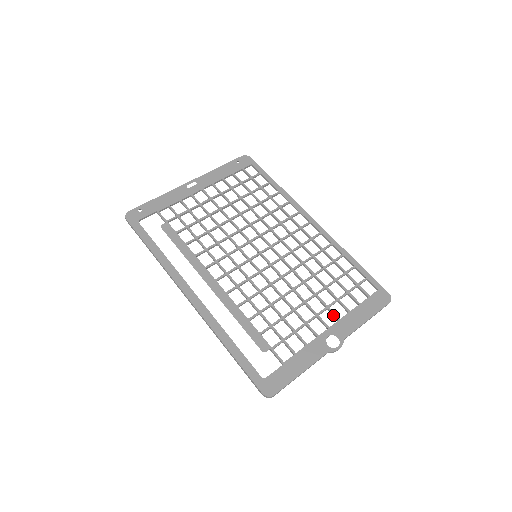
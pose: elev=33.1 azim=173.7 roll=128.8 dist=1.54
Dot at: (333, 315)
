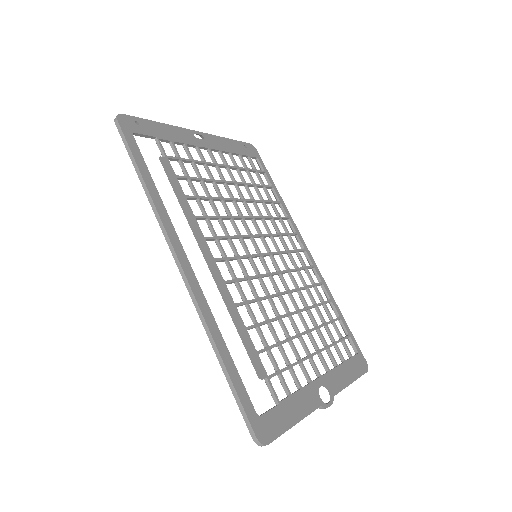
Dot at: (324, 363)
